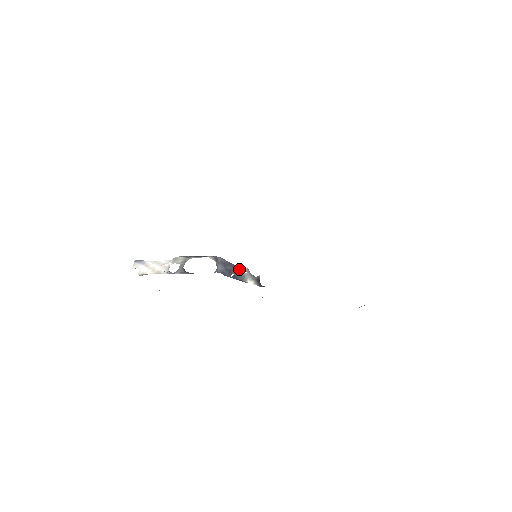
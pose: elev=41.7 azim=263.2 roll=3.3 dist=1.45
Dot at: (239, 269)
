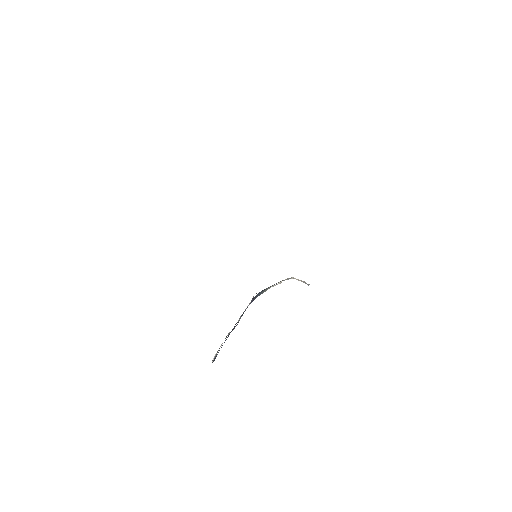
Dot at: (271, 286)
